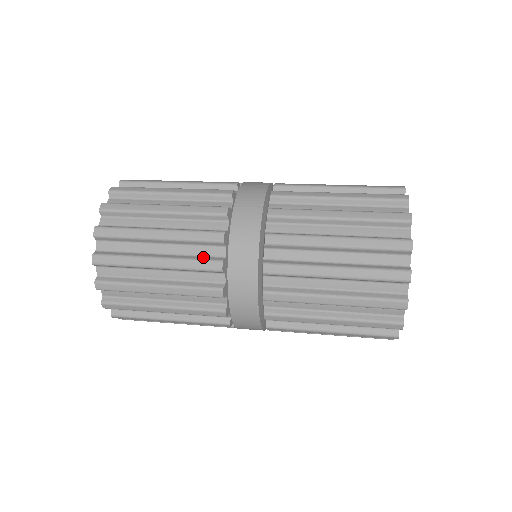
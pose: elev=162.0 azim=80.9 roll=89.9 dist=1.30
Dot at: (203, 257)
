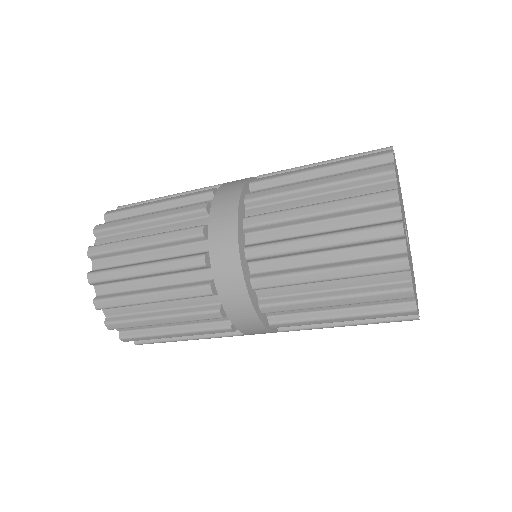
Dot at: (187, 228)
